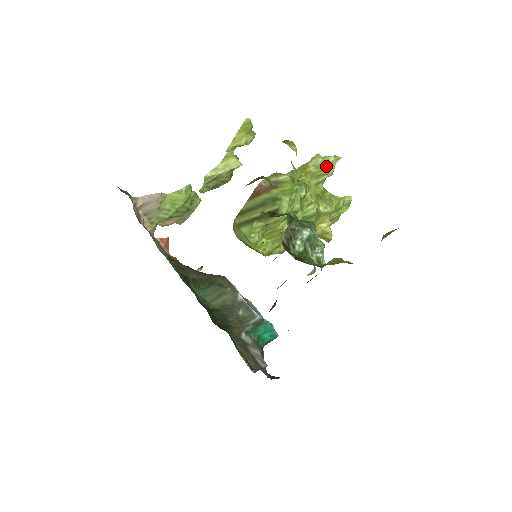
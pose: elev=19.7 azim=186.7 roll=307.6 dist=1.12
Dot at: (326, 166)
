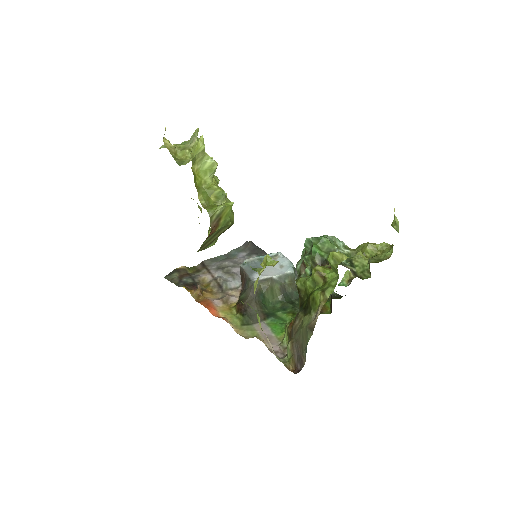
Dot at: (204, 155)
